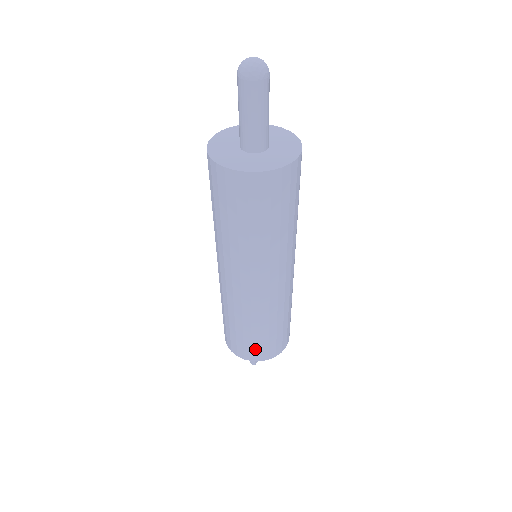
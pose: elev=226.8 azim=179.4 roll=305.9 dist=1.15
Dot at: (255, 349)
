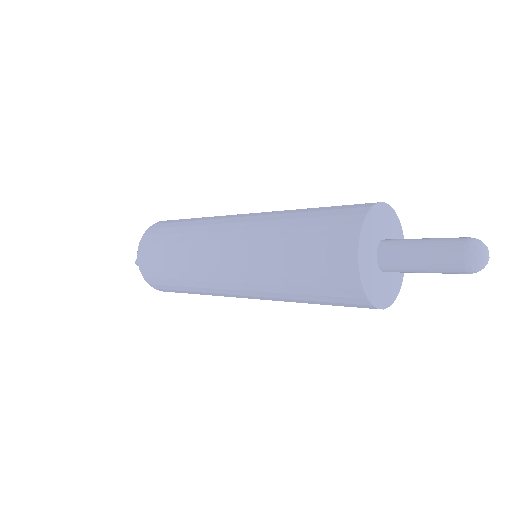
Dot at: occluded
